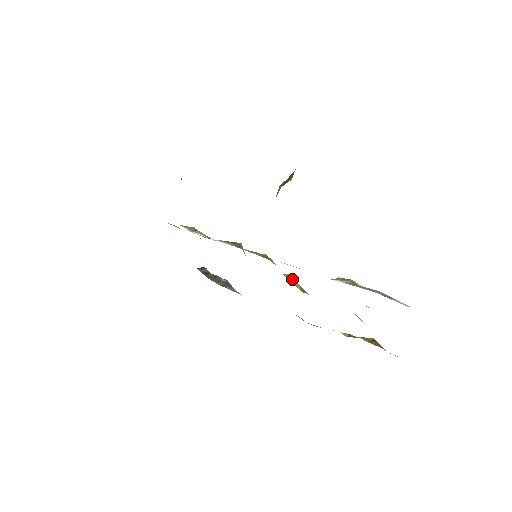
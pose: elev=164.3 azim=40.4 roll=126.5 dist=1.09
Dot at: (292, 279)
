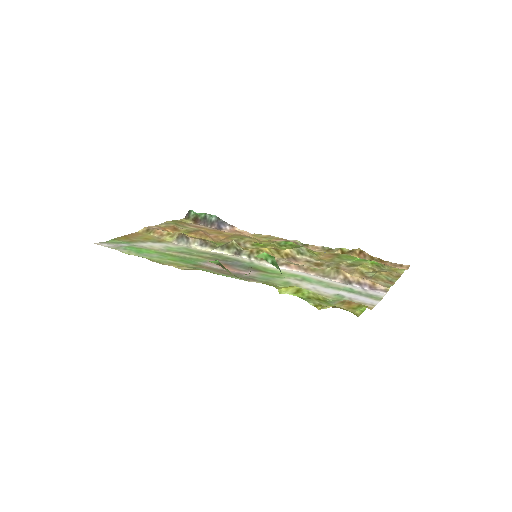
Dot at: (288, 252)
